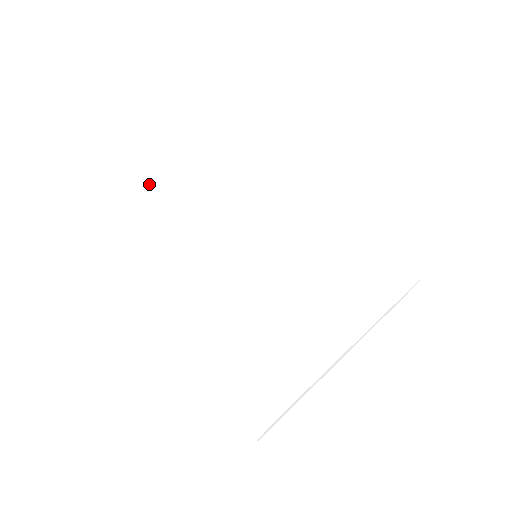
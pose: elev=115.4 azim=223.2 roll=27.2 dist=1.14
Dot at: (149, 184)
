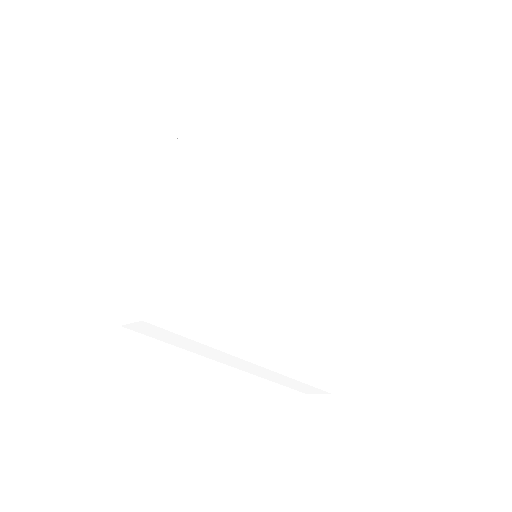
Dot at: (253, 152)
